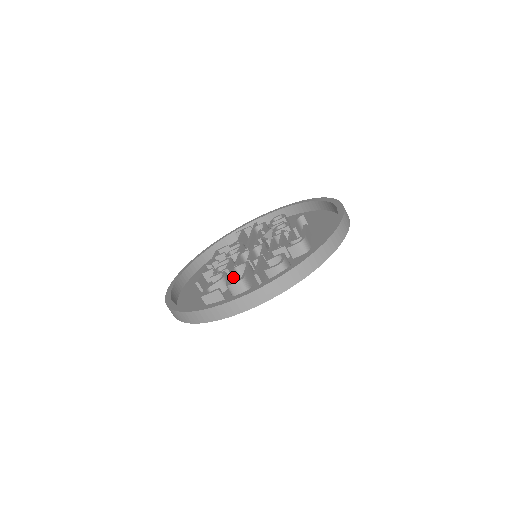
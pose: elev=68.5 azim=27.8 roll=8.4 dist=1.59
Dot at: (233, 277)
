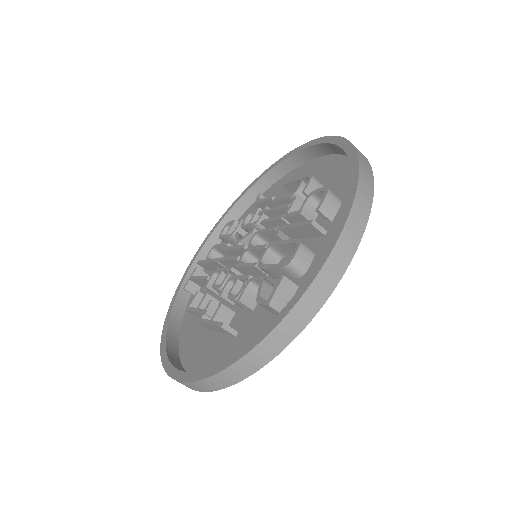
Dot at: occluded
